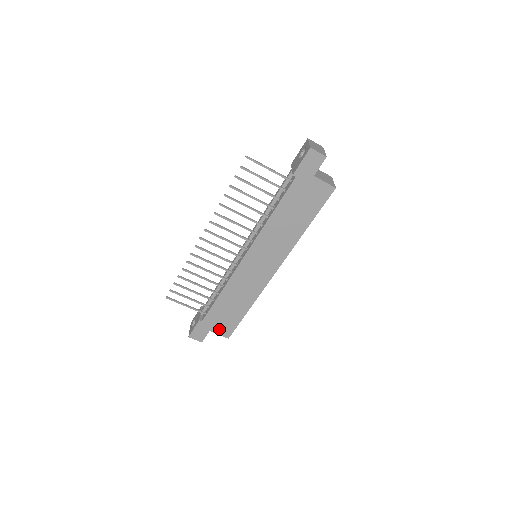
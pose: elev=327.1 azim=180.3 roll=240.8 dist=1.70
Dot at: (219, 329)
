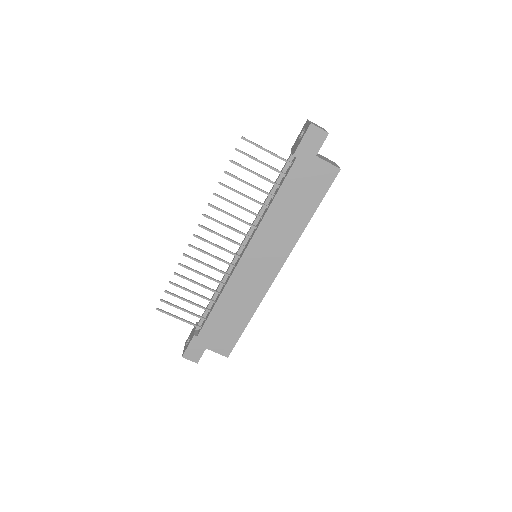
Dot at: (217, 346)
